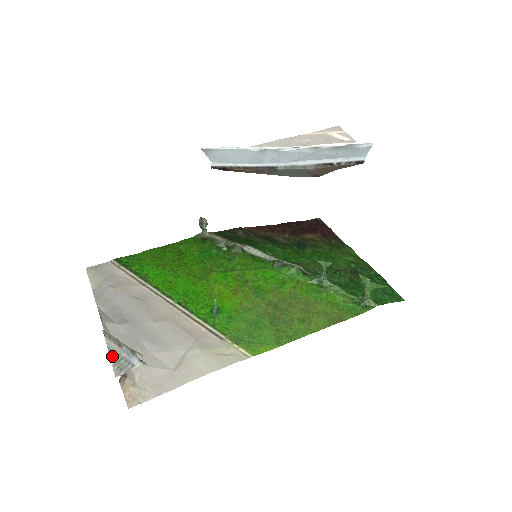
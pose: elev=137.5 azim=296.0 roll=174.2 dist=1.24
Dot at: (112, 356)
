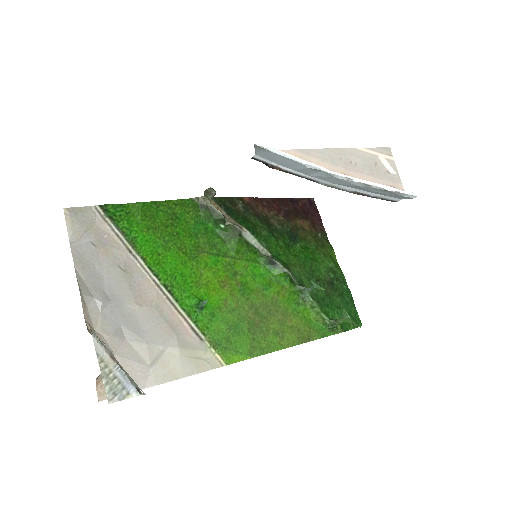
Dot at: (103, 369)
